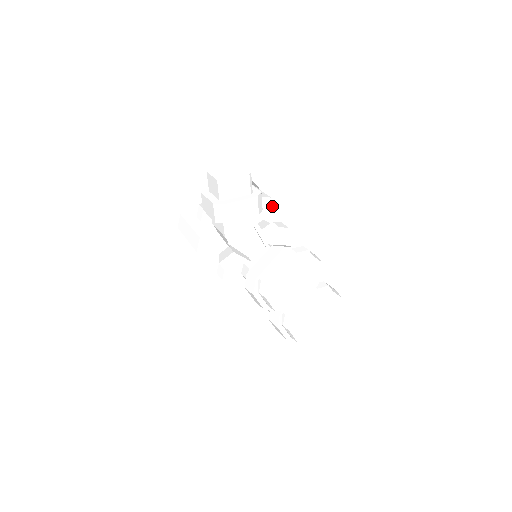
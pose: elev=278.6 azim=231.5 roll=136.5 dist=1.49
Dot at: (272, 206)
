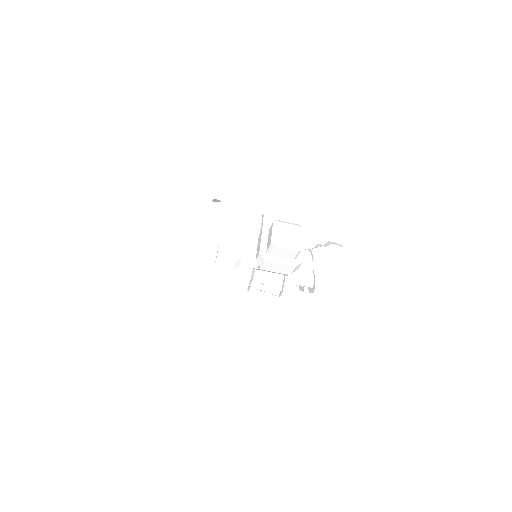
Dot at: (262, 218)
